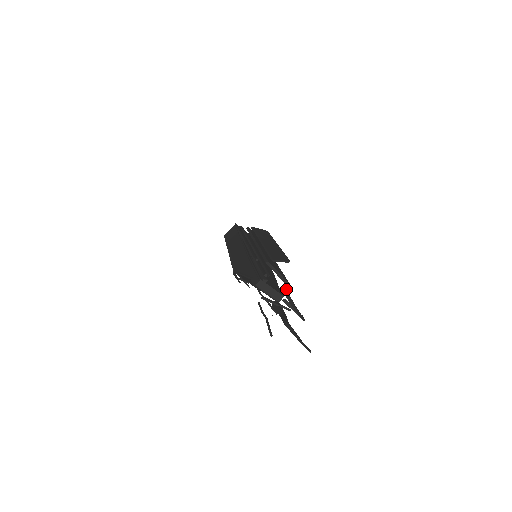
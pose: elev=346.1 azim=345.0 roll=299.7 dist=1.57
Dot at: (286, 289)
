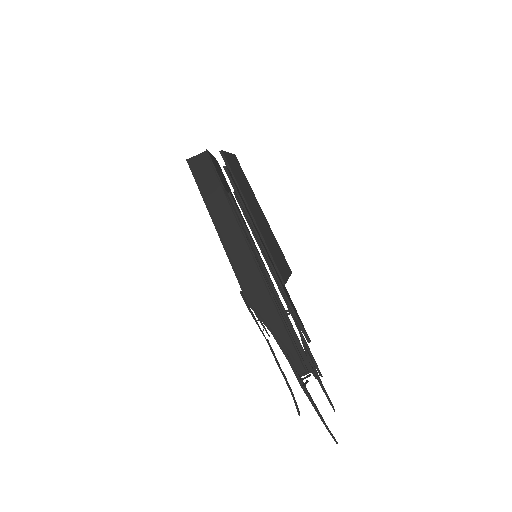
Dot at: occluded
